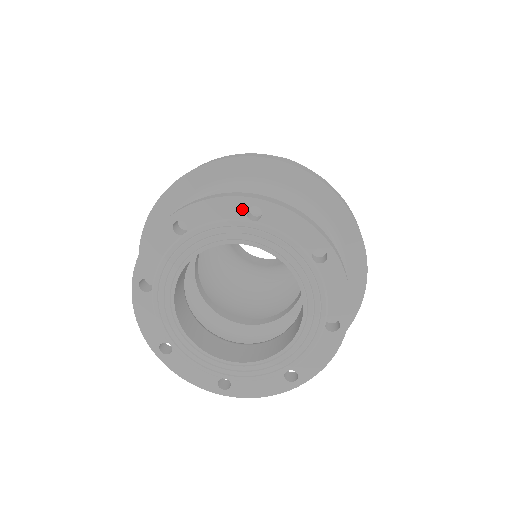
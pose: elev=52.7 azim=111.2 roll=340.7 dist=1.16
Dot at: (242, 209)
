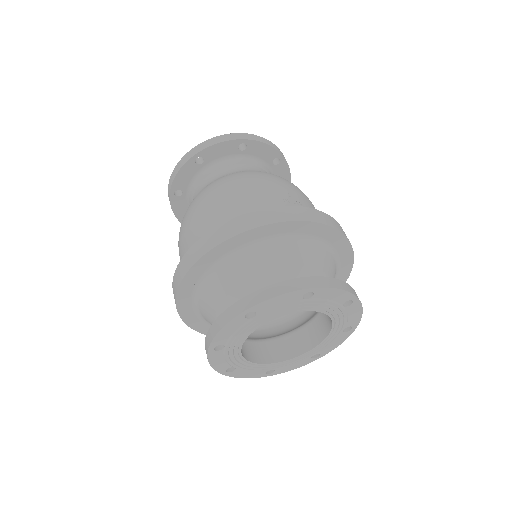
Dot at: (242, 319)
